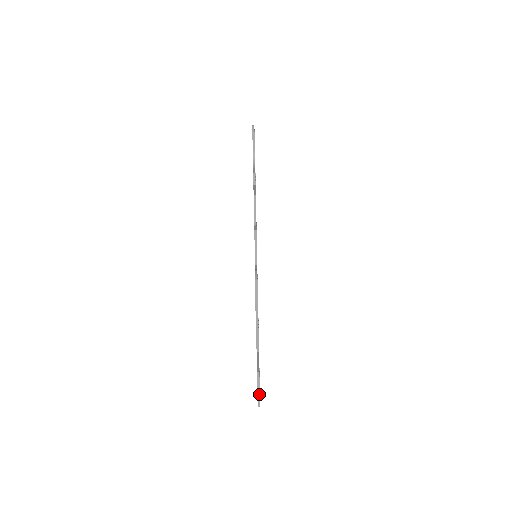
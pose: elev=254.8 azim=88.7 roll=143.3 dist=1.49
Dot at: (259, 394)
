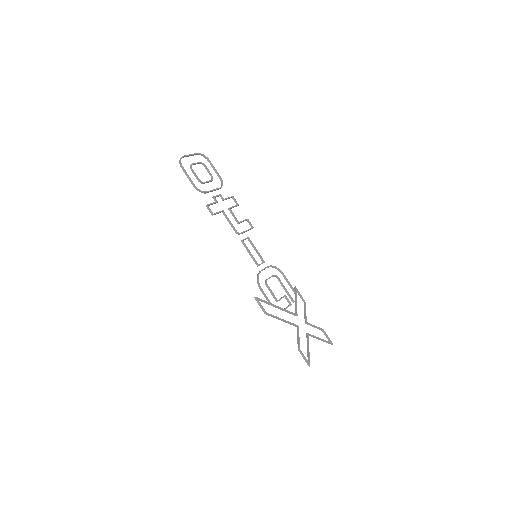
Dot at: (307, 363)
